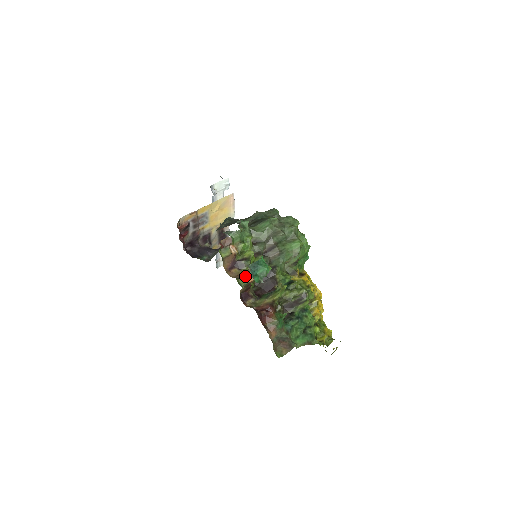
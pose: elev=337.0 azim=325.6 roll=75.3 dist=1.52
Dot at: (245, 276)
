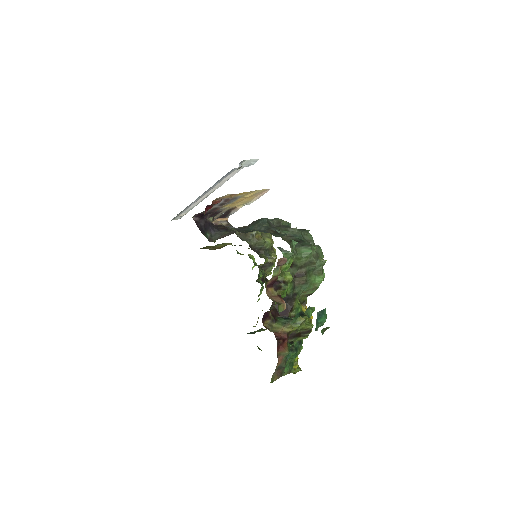
Dot at: (284, 303)
